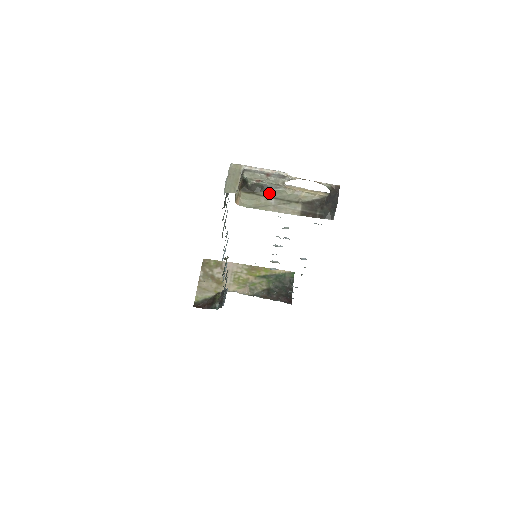
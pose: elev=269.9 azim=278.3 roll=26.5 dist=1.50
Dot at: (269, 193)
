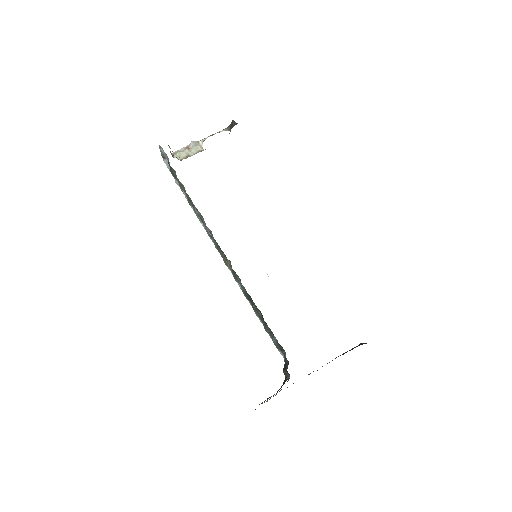
Dot at: occluded
